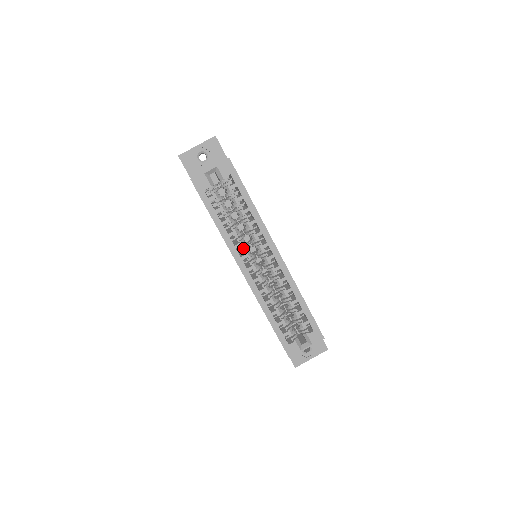
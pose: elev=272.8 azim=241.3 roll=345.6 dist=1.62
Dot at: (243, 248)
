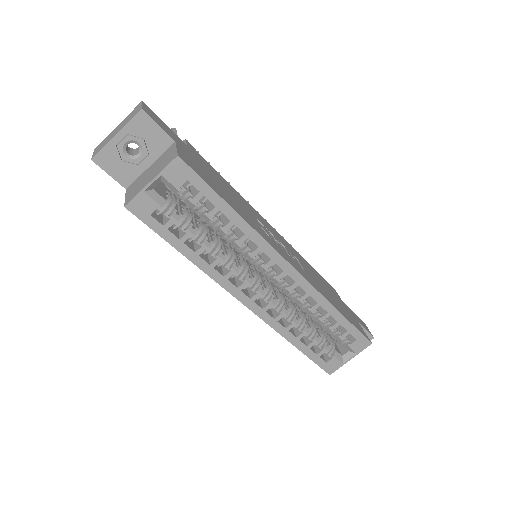
Dot at: (237, 275)
